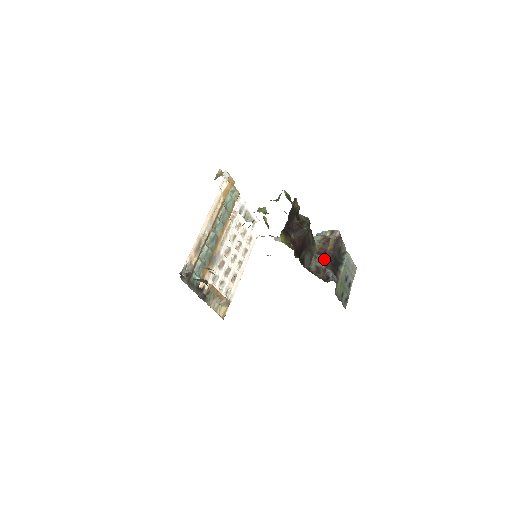
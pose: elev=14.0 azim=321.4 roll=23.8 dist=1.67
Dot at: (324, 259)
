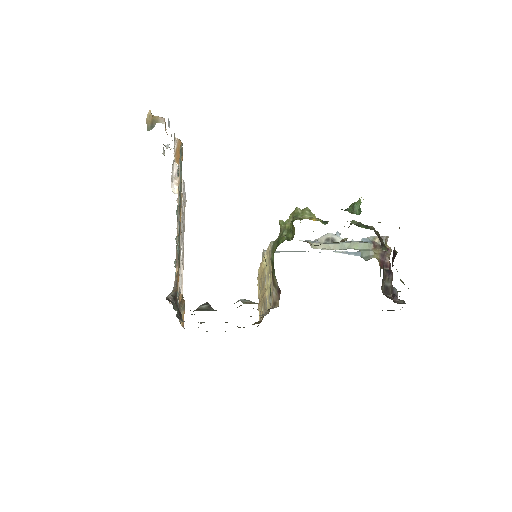
Dot at: occluded
